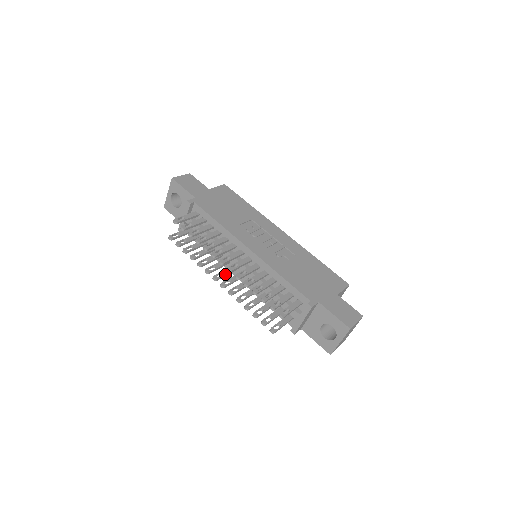
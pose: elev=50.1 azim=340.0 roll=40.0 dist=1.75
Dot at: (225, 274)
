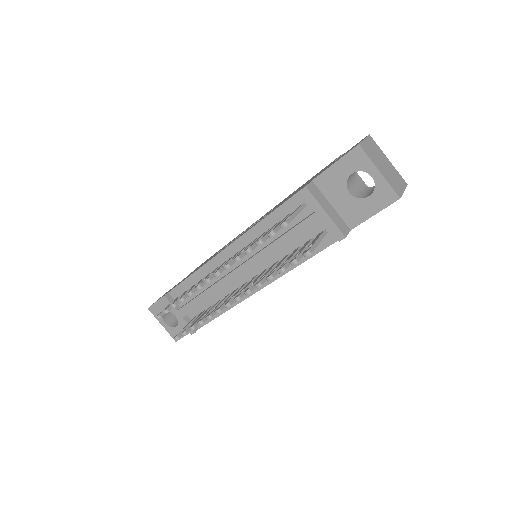
Dot at: (236, 293)
